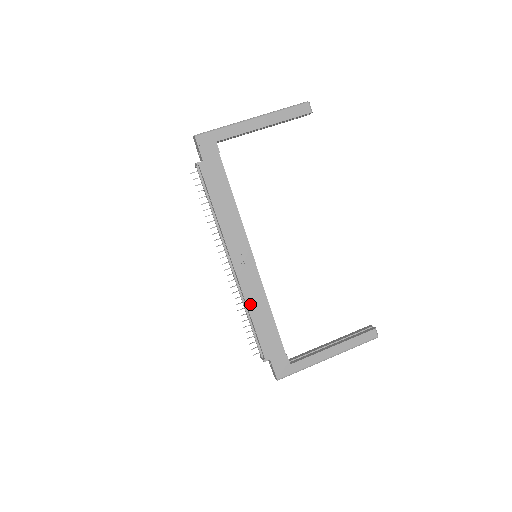
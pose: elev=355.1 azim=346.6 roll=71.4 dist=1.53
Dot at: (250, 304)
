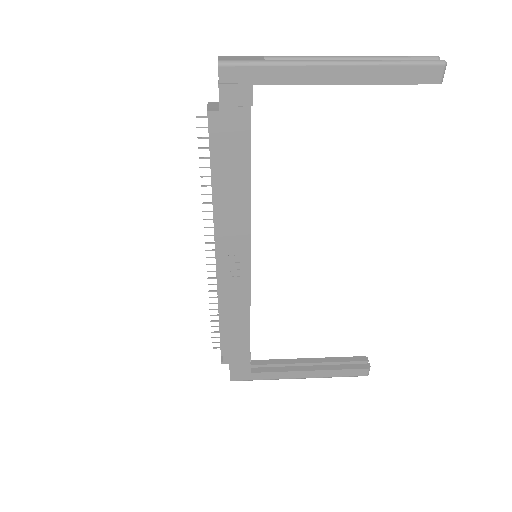
Dot at: (225, 309)
